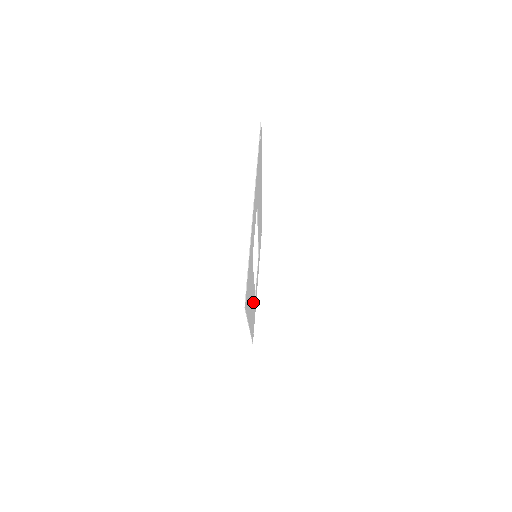
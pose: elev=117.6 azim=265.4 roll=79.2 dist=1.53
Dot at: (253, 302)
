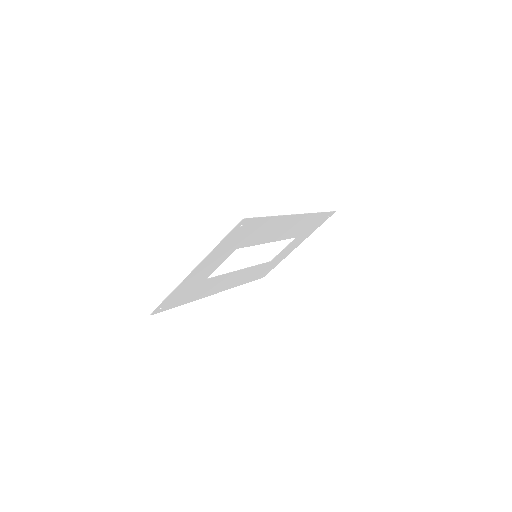
Dot at: (246, 273)
